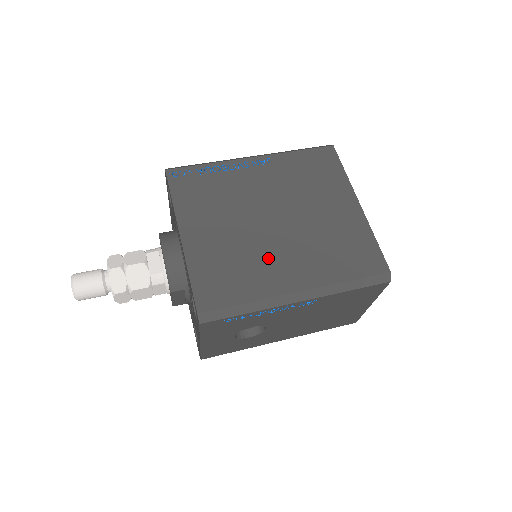
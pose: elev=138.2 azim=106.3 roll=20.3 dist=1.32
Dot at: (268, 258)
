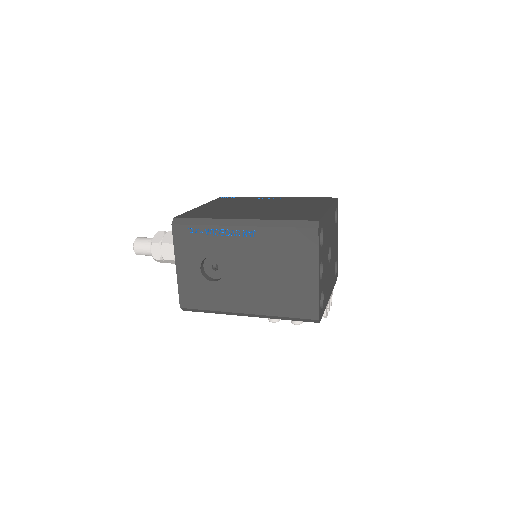
Dot at: (240, 212)
